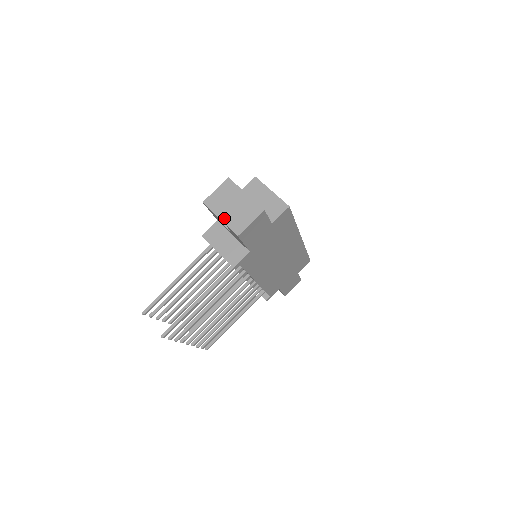
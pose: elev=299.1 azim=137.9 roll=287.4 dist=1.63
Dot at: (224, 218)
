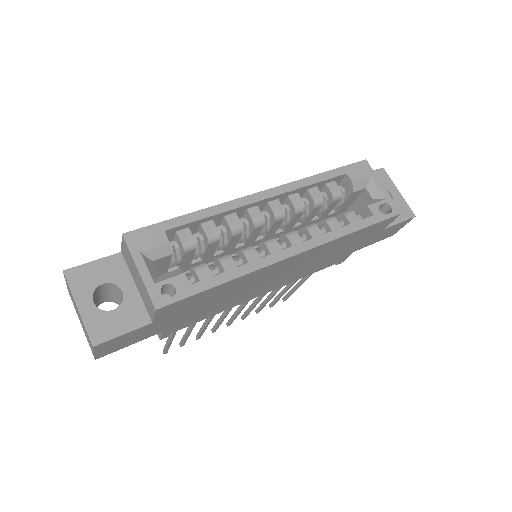
Dot at: (82, 327)
